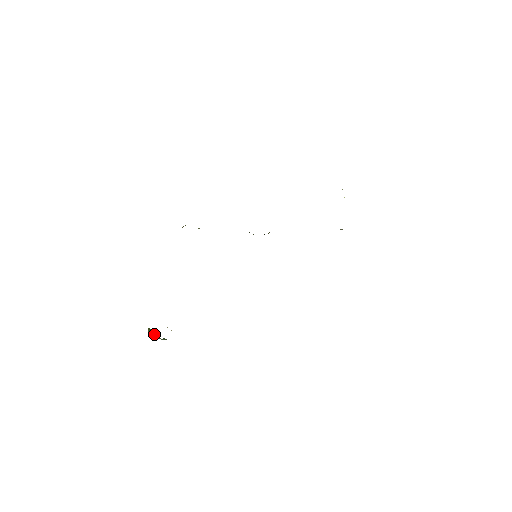
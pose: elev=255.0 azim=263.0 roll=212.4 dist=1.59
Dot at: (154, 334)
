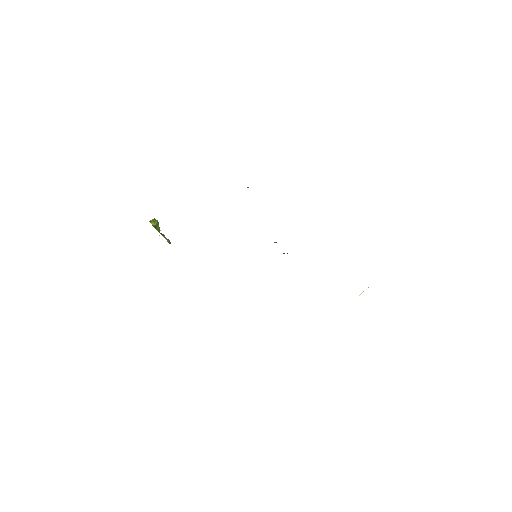
Dot at: (154, 226)
